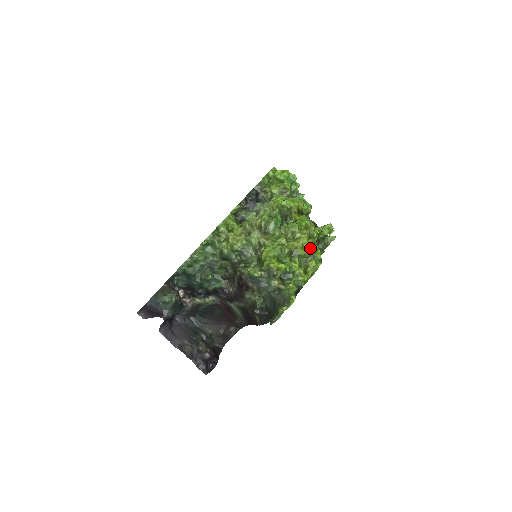
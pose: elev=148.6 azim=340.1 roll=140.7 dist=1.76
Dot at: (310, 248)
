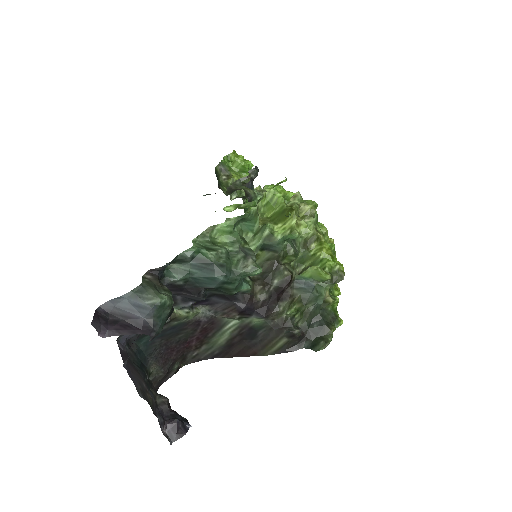
Dot at: occluded
